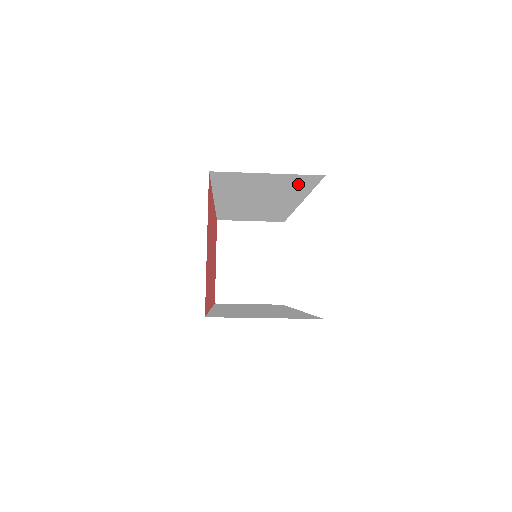
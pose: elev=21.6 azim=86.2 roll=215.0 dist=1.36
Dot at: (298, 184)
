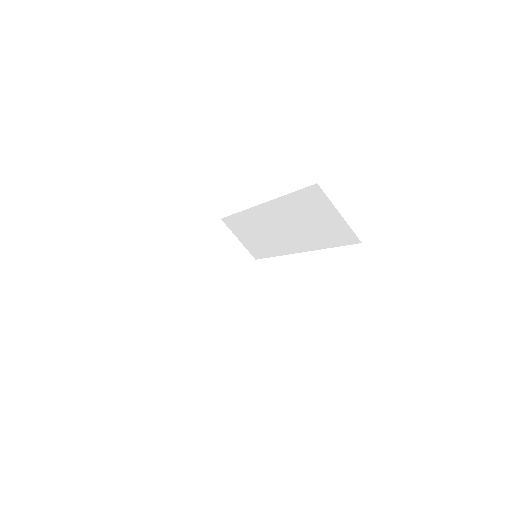
Dot at: (336, 236)
